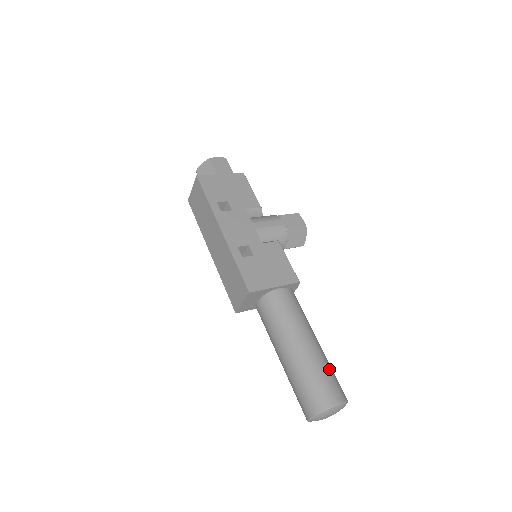
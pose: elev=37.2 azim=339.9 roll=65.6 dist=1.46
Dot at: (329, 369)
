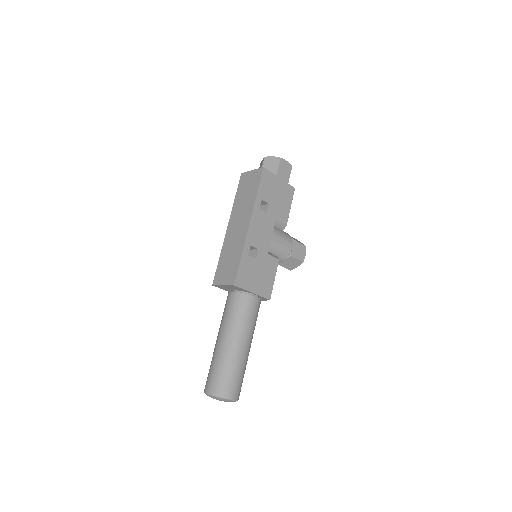
Dot at: (243, 373)
